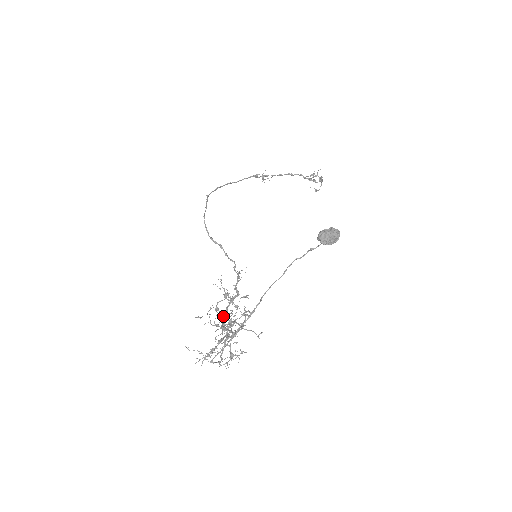
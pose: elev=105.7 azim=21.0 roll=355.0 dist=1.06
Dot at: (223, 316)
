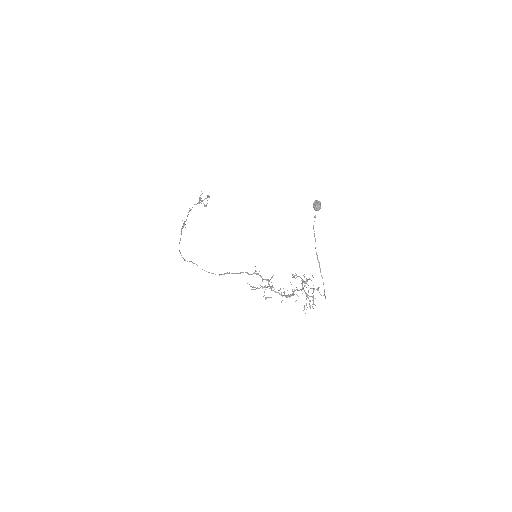
Dot at: (271, 297)
